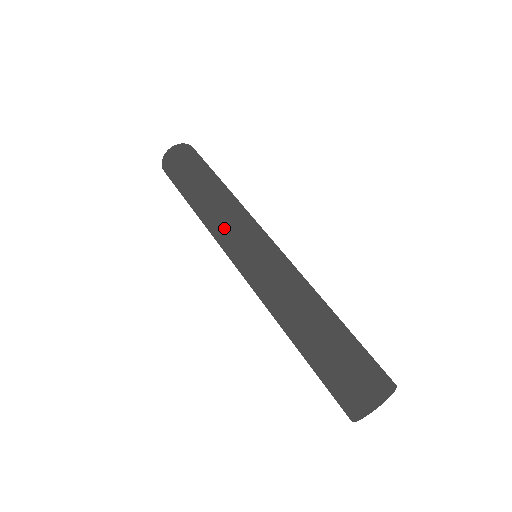
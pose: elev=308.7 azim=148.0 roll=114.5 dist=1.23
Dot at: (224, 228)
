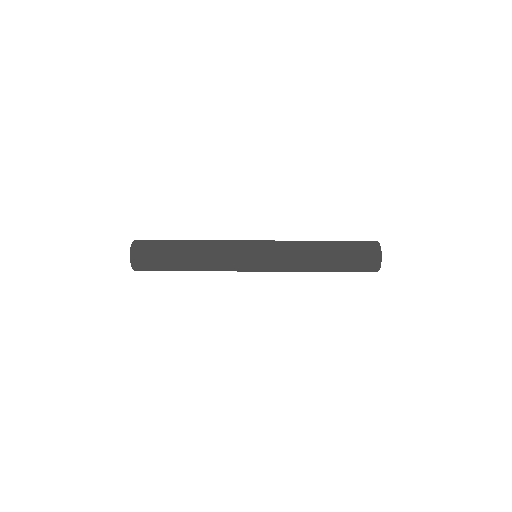
Dot at: occluded
